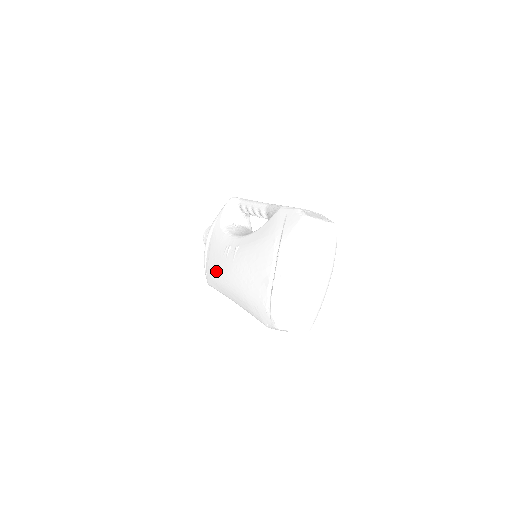
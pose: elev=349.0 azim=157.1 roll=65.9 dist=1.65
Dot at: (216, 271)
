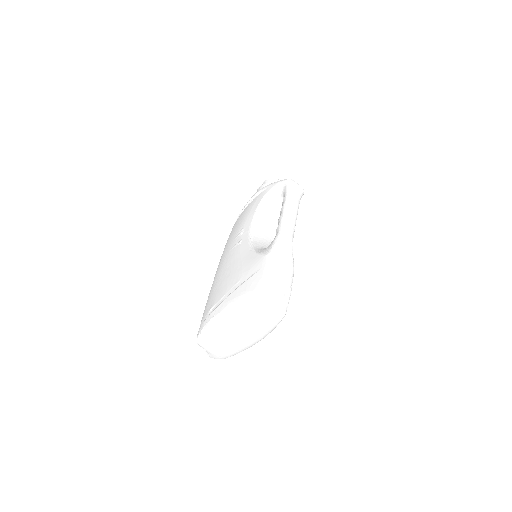
Dot at: (229, 237)
